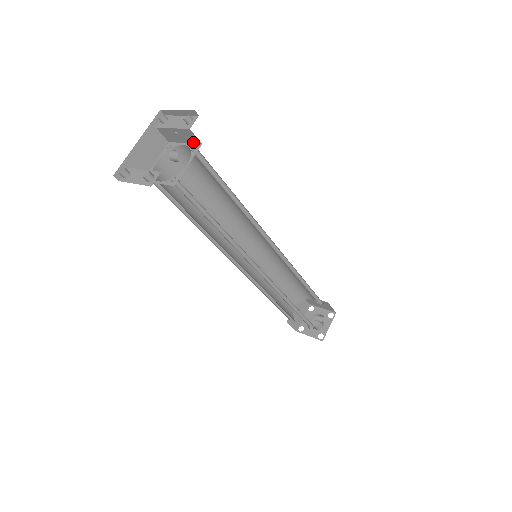
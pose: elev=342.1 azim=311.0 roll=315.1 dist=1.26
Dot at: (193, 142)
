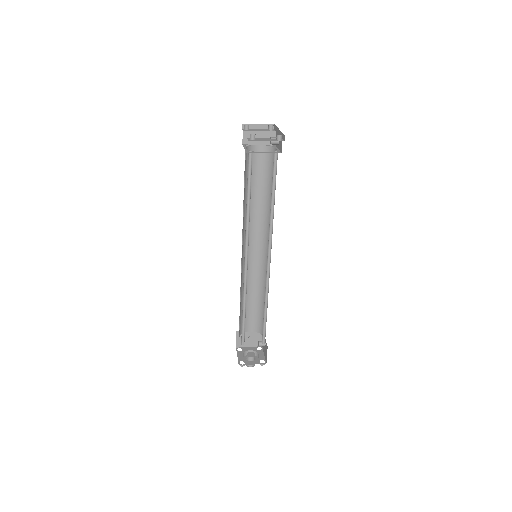
Dot at: (268, 143)
